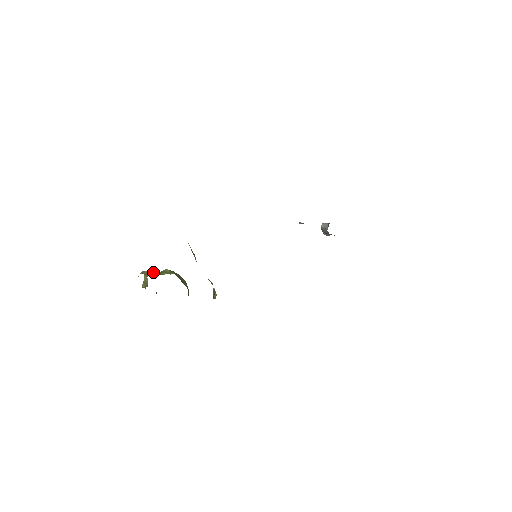
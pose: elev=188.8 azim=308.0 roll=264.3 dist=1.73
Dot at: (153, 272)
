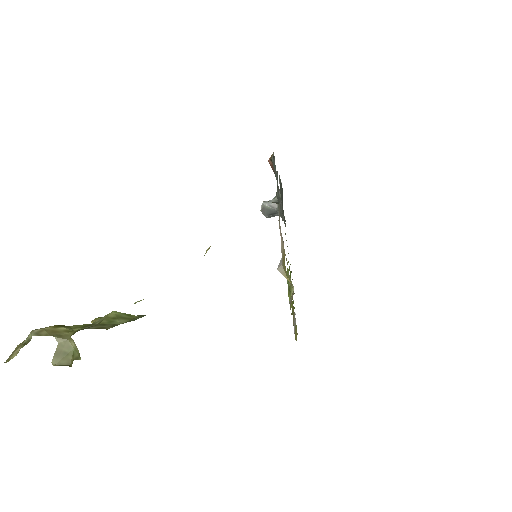
Dot at: occluded
